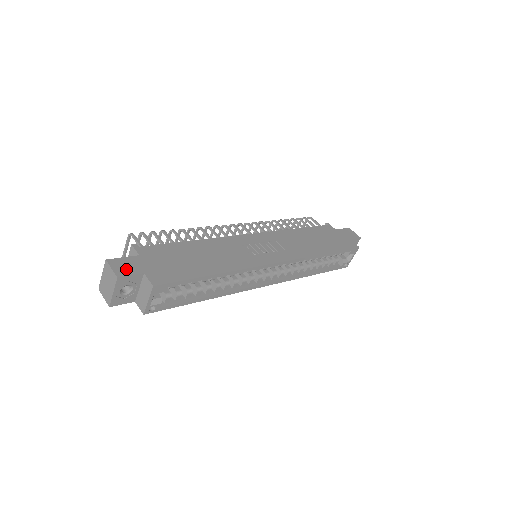
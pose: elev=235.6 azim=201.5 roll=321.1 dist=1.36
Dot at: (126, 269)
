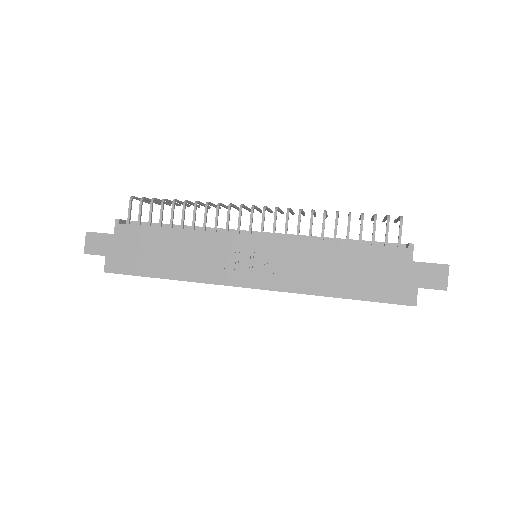
Dot at: (95, 247)
